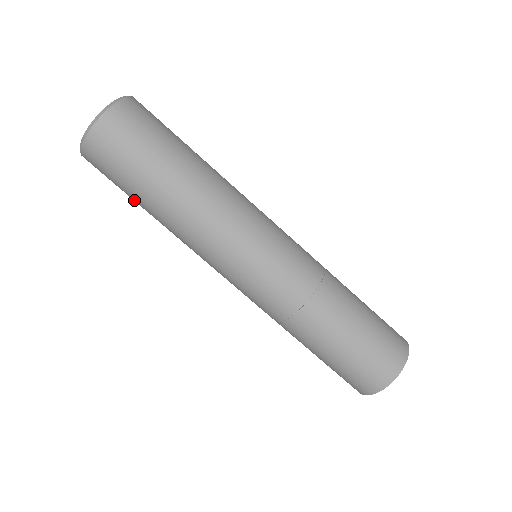
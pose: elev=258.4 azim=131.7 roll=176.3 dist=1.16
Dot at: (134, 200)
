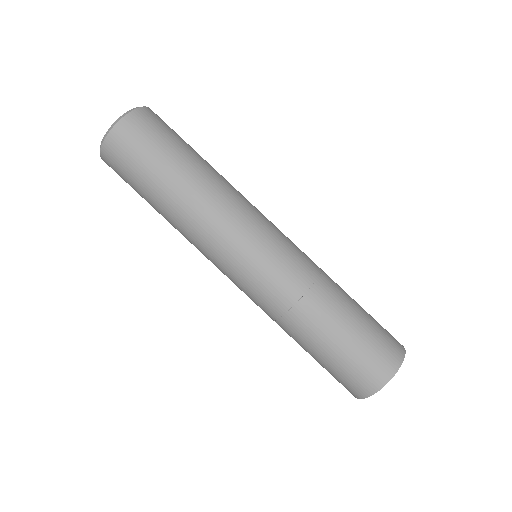
Dot at: occluded
